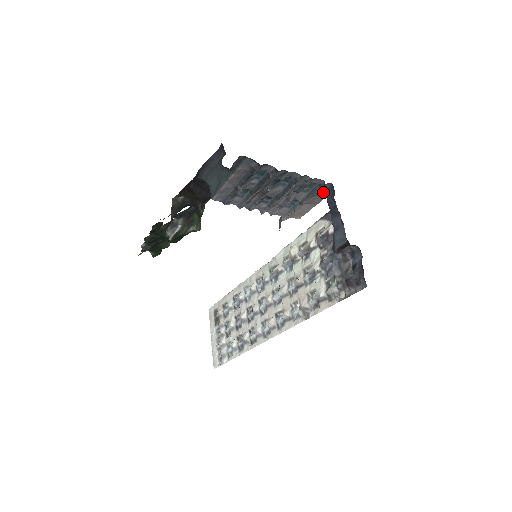
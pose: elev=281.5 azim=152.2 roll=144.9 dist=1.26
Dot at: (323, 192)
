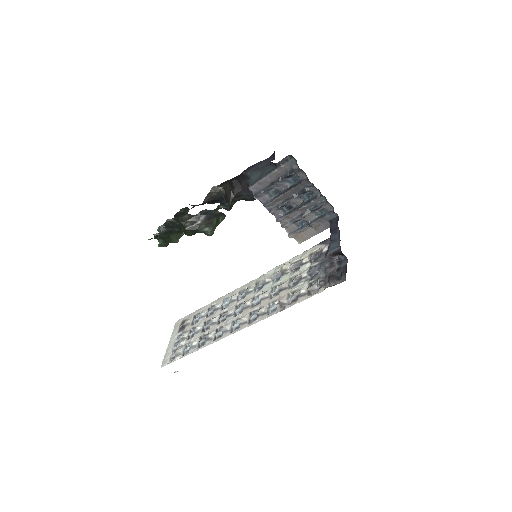
Dot at: (328, 222)
